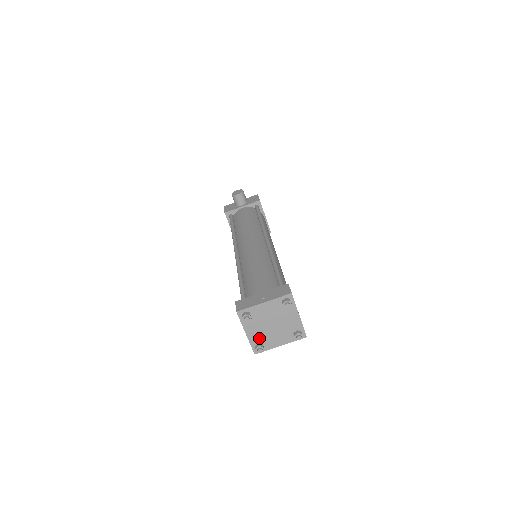
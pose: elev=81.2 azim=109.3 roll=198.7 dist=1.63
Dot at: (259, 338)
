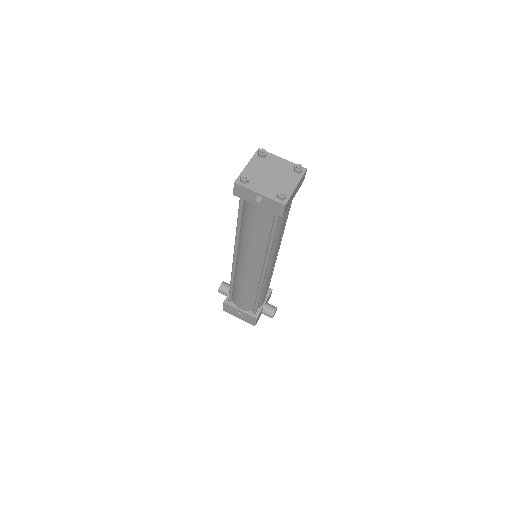
Dot at: (273, 191)
